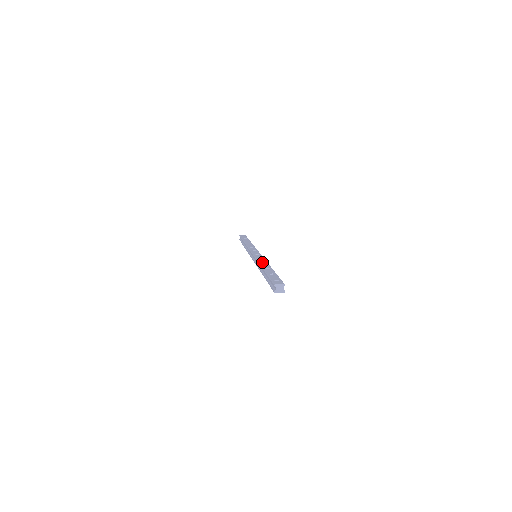
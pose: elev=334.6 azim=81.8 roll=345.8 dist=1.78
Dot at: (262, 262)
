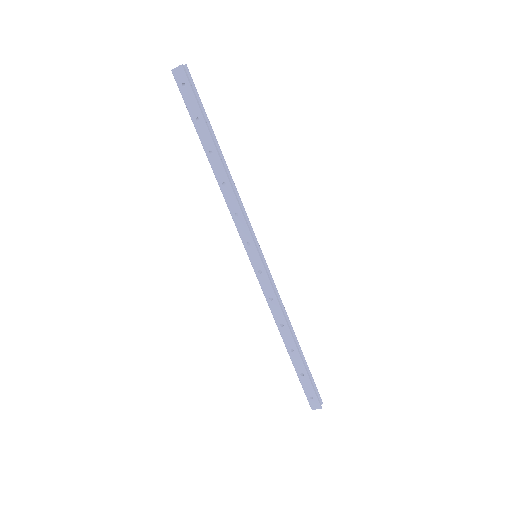
Dot at: occluded
